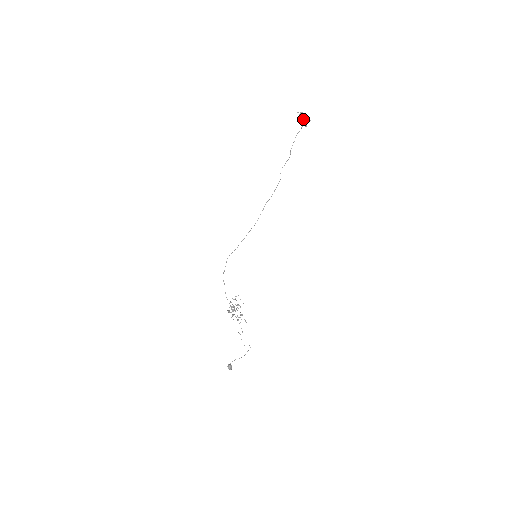
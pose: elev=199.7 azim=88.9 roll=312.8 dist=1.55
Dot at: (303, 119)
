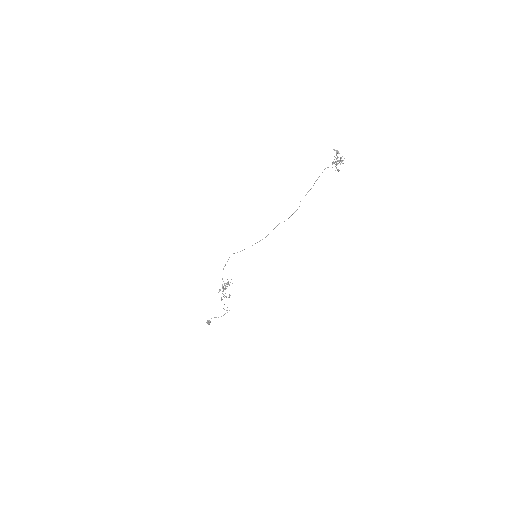
Dot at: occluded
